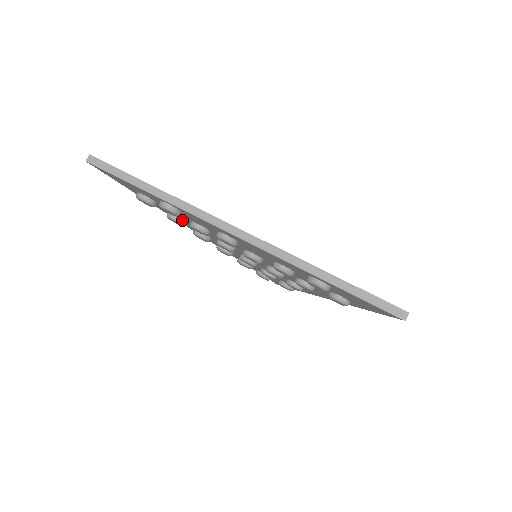
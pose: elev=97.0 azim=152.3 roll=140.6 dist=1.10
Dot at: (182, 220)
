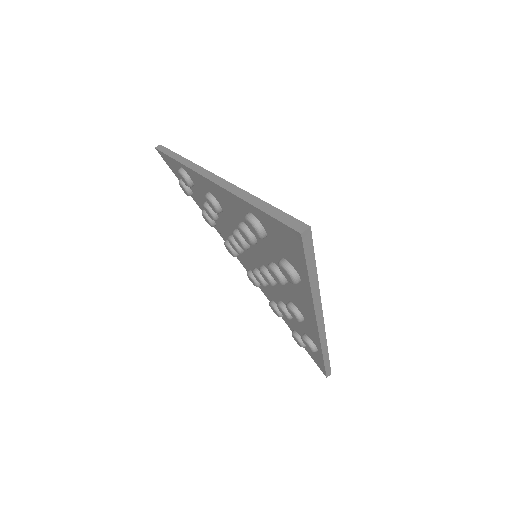
Dot at: occluded
